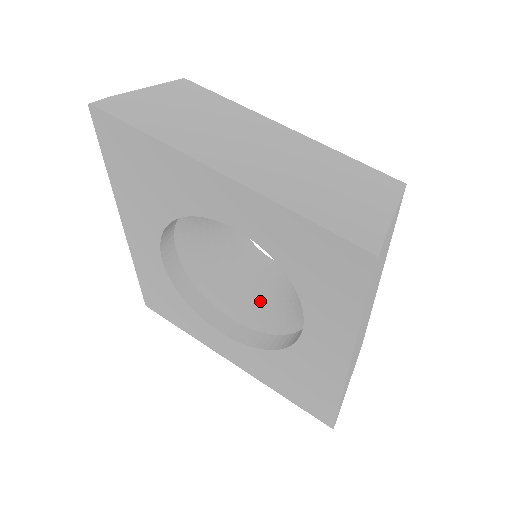
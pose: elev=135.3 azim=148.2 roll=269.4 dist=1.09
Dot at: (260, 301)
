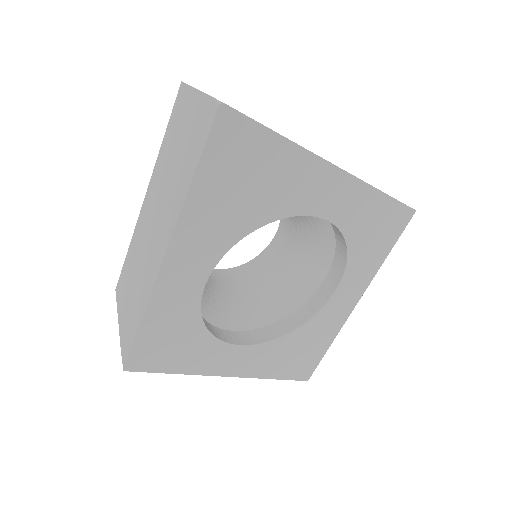
Dot at: (240, 303)
